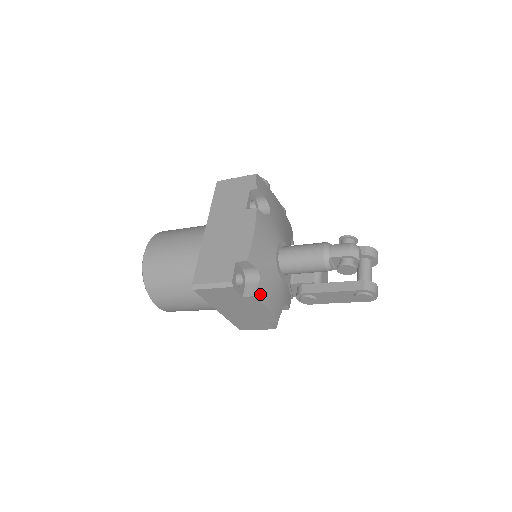
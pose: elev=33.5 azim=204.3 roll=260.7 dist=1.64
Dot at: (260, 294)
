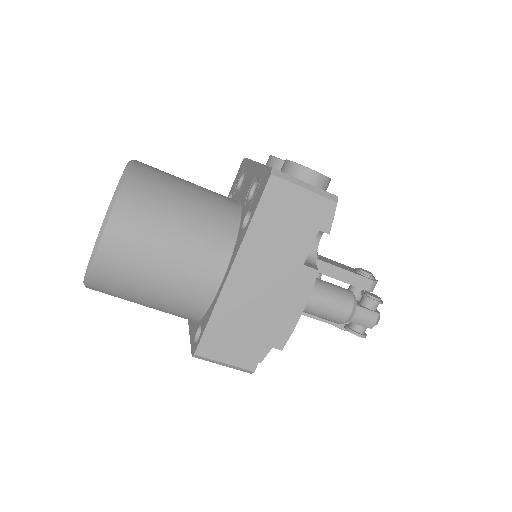
Dot at: occluded
